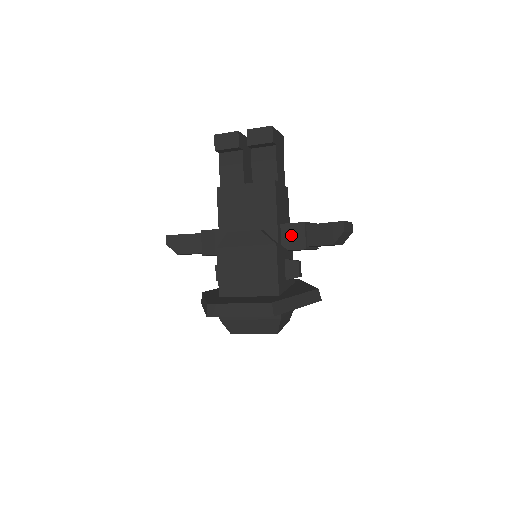
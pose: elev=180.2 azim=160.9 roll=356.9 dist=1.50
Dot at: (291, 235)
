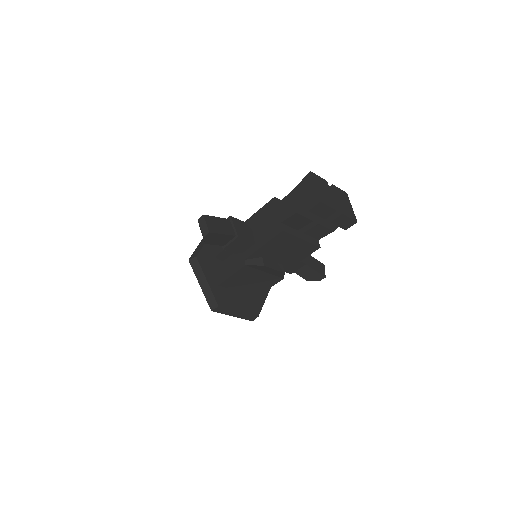
Dot at: occluded
